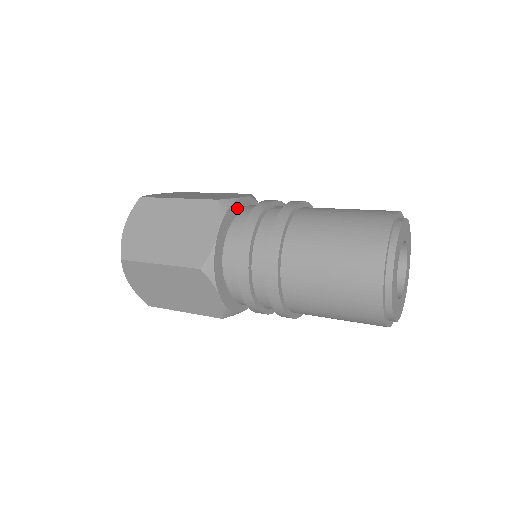
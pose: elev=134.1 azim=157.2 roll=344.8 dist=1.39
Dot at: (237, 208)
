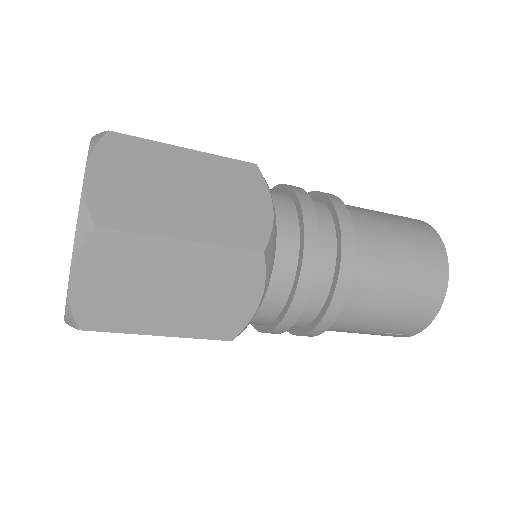
Dot at: occluded
